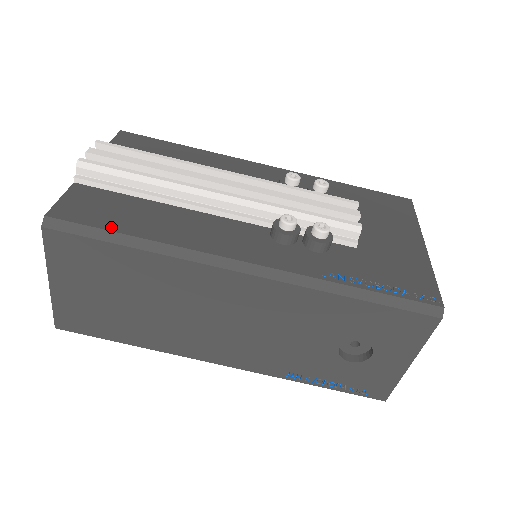
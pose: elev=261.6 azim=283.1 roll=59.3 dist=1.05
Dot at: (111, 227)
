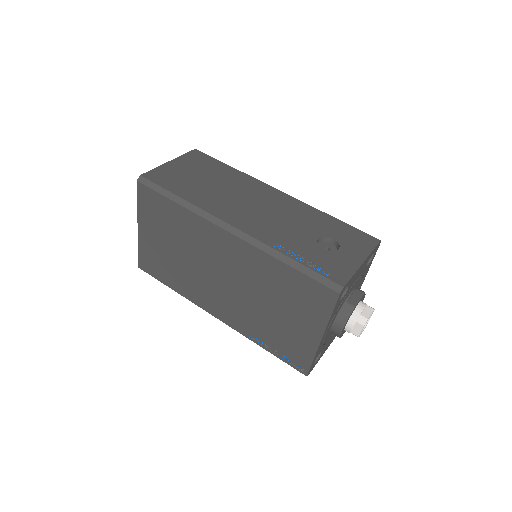
Dot at: occluded
